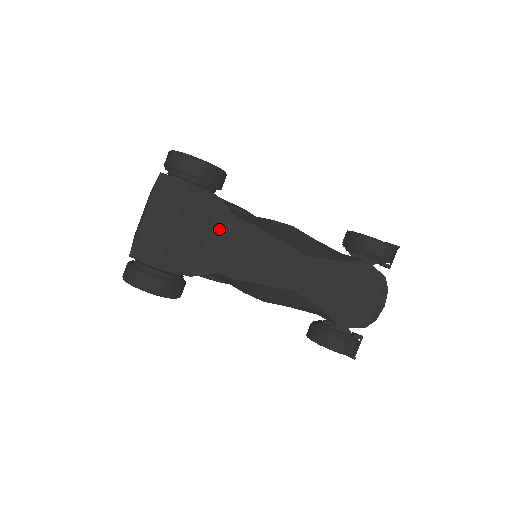
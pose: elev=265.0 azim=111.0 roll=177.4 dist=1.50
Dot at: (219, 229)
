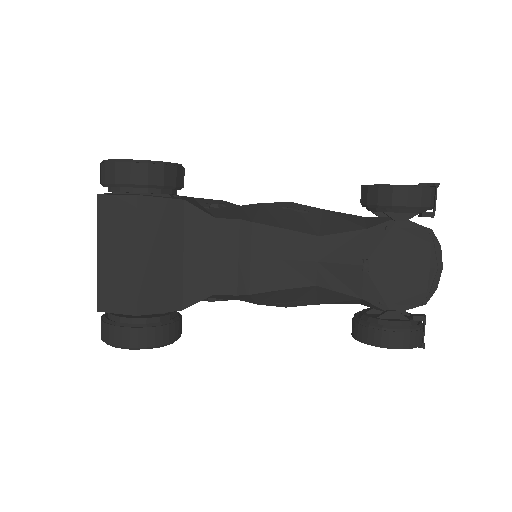
Dot at: (196, 240)
